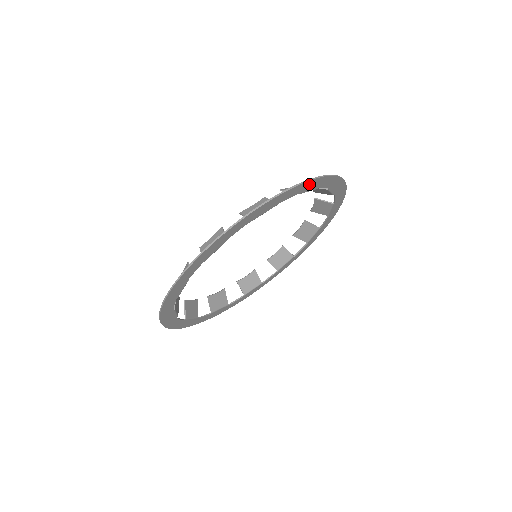
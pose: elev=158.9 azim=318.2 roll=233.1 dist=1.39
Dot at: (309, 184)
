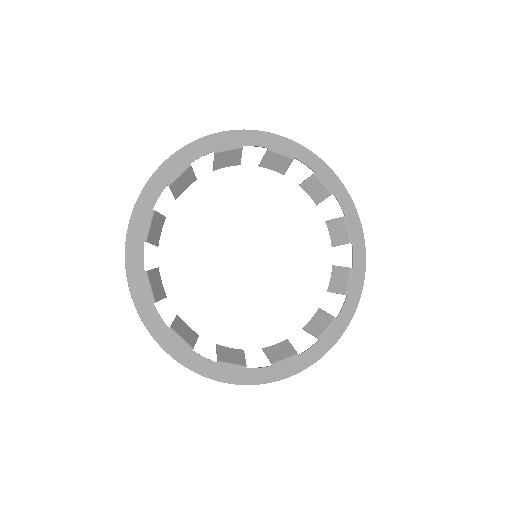
Dot at: (275, 140)
